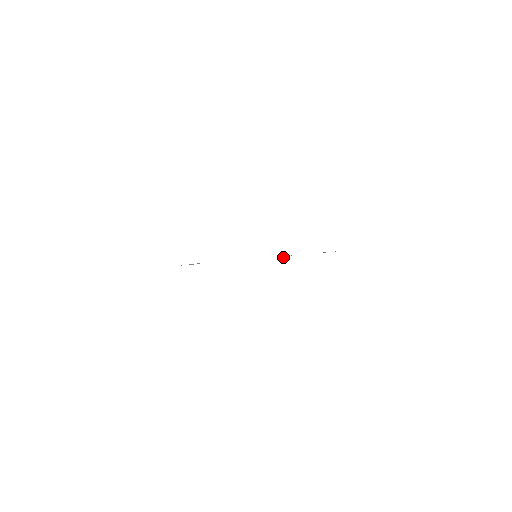
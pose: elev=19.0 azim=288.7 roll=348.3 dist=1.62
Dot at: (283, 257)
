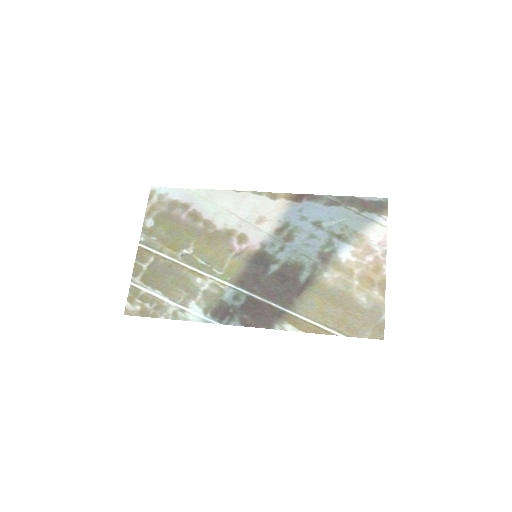
Dot at: (279, 221)
